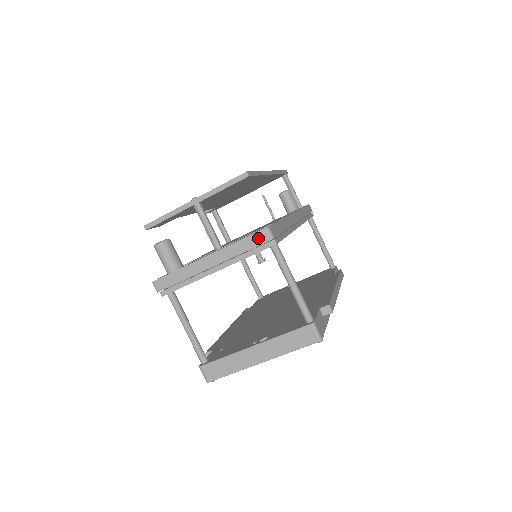
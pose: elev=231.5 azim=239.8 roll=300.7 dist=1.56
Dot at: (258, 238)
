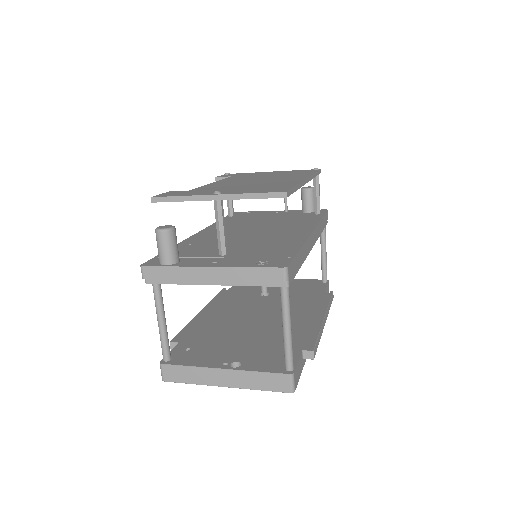
Dot at: (271, 274)
